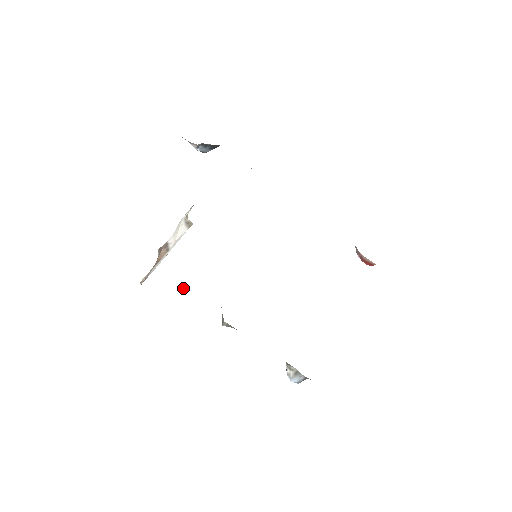
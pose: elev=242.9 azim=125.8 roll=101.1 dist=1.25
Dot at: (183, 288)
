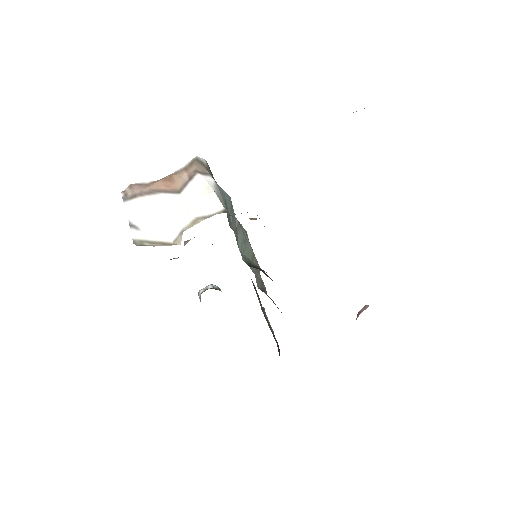
Dot at: occluded
